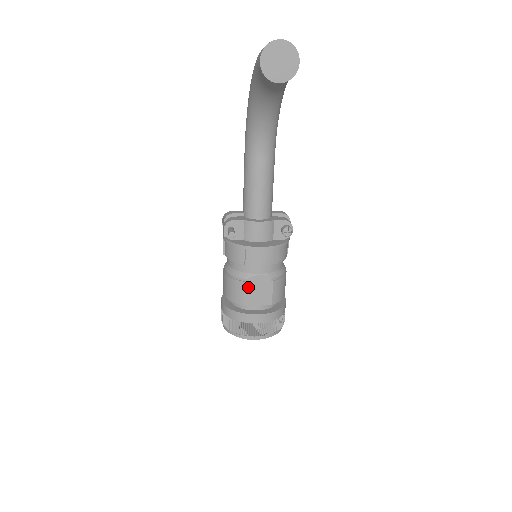
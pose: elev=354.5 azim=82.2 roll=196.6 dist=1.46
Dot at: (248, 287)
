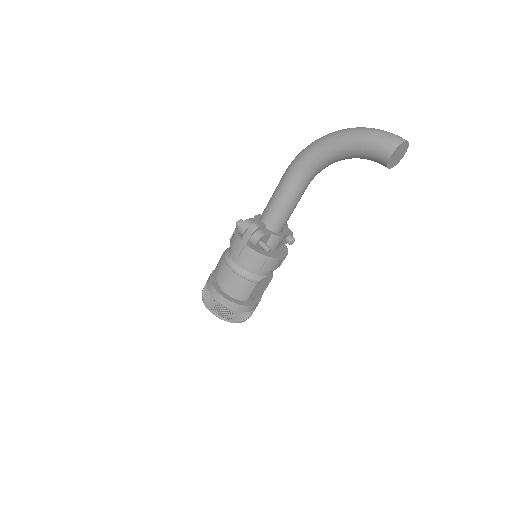
Dot at: (257, 286)
